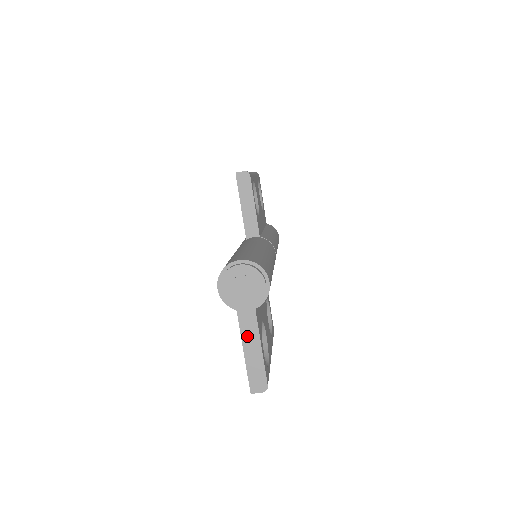
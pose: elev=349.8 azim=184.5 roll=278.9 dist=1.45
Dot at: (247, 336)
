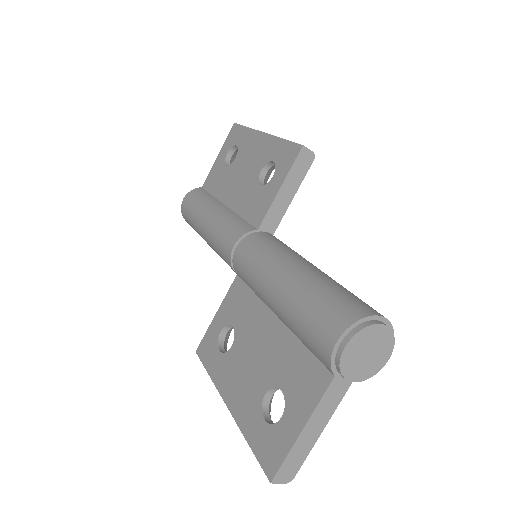
Dot at: (321, 412)
